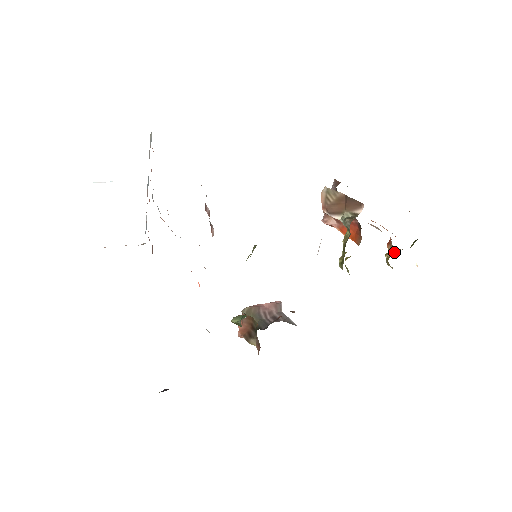
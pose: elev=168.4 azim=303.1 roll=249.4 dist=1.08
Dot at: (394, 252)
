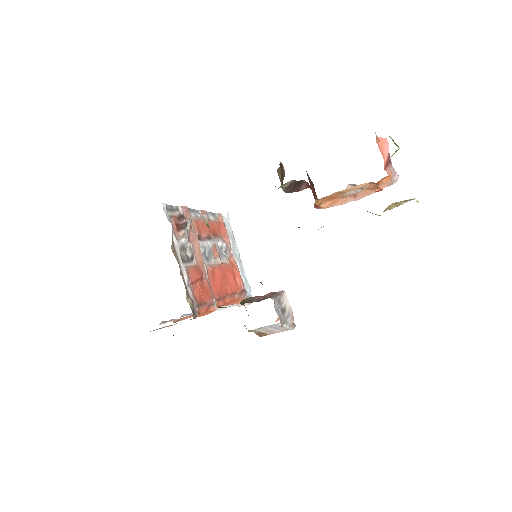
Dot at: occluded
